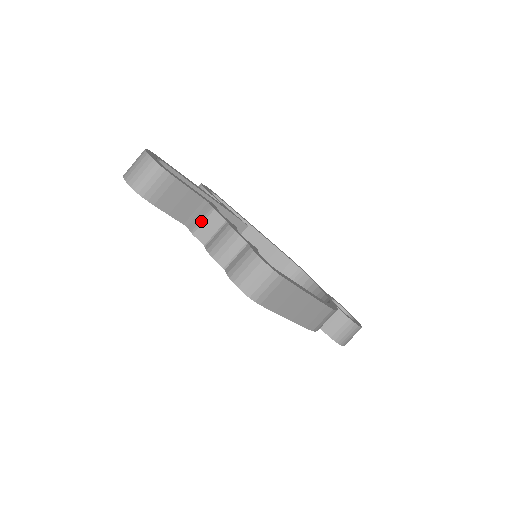
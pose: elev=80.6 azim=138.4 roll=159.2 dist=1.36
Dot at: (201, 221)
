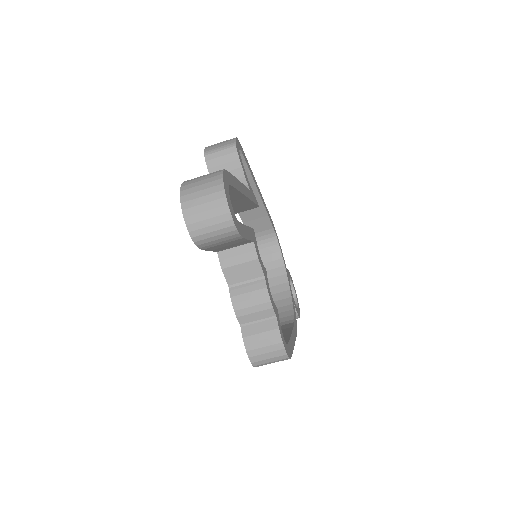
Dot at: (238, 261)
